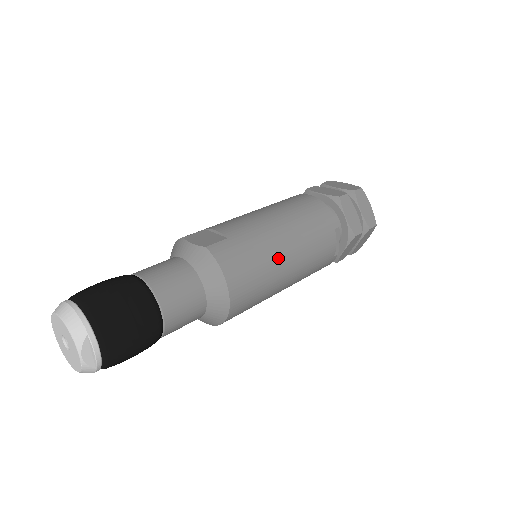
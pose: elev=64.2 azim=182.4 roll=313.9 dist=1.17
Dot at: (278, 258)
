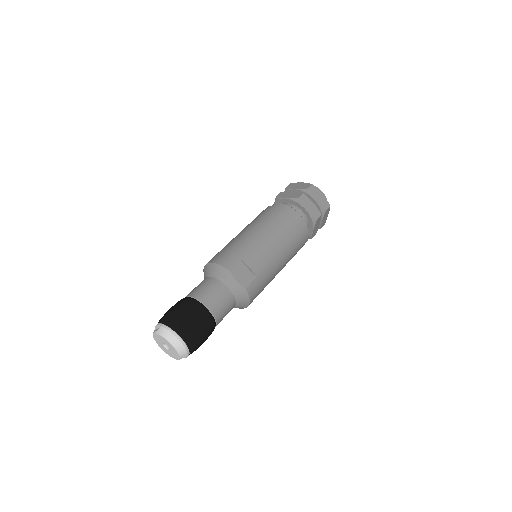
Dot at: (274, 277)
